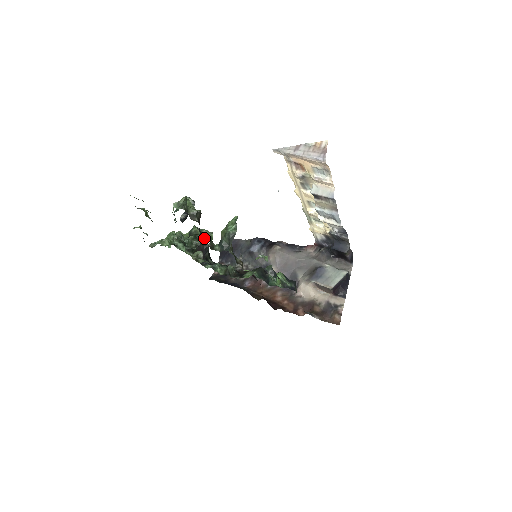
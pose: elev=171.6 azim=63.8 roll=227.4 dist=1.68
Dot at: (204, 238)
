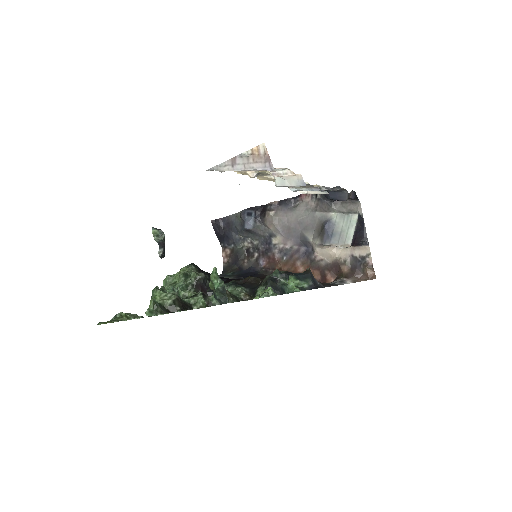
Dot at: occluded
